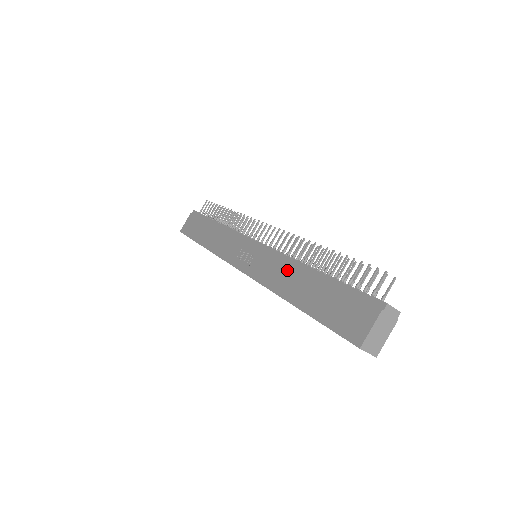
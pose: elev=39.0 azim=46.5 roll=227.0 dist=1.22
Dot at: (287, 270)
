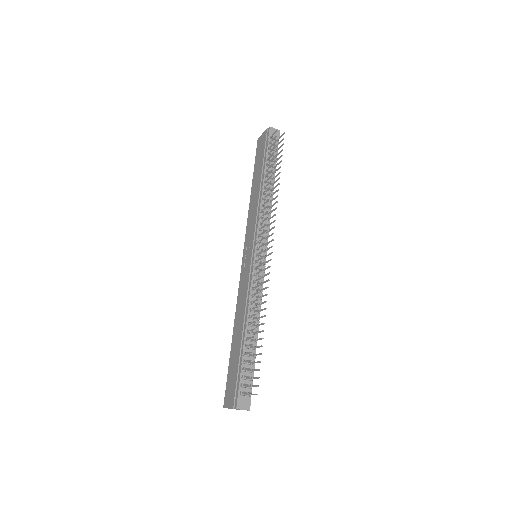
Dot at: (243, 309)
